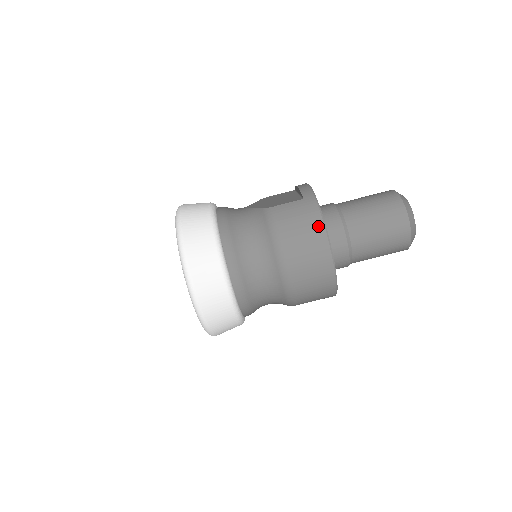
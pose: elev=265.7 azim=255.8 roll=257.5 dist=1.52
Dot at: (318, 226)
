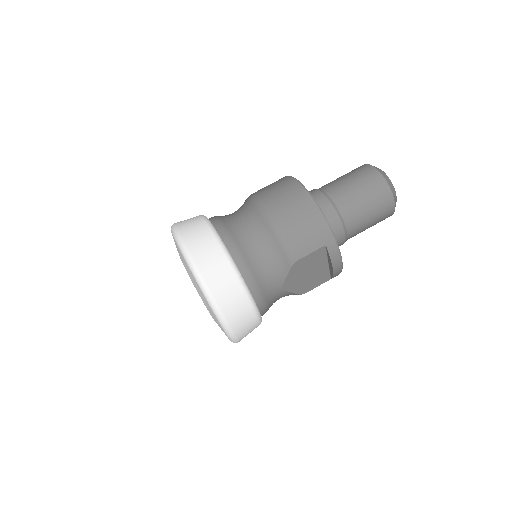
Dot at: (286, 179)
